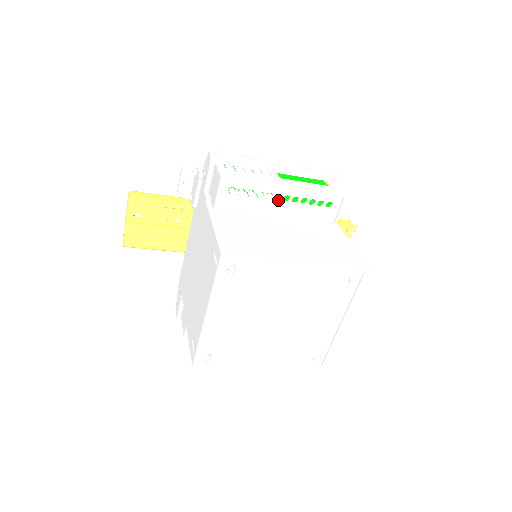
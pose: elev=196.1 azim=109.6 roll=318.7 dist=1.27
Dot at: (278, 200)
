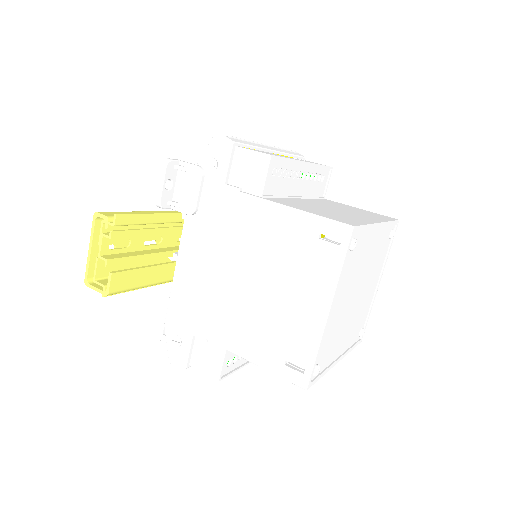
Dot at: (298, 178)
